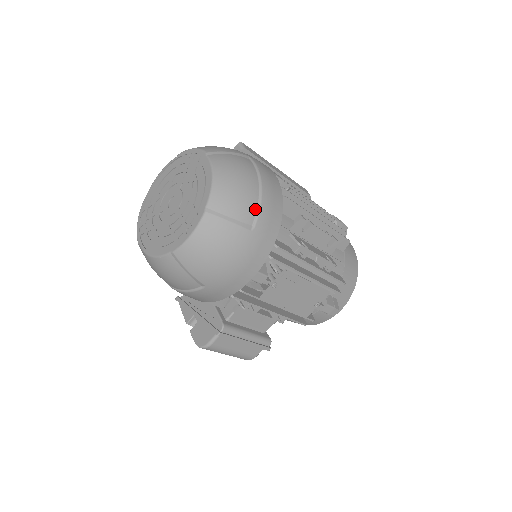
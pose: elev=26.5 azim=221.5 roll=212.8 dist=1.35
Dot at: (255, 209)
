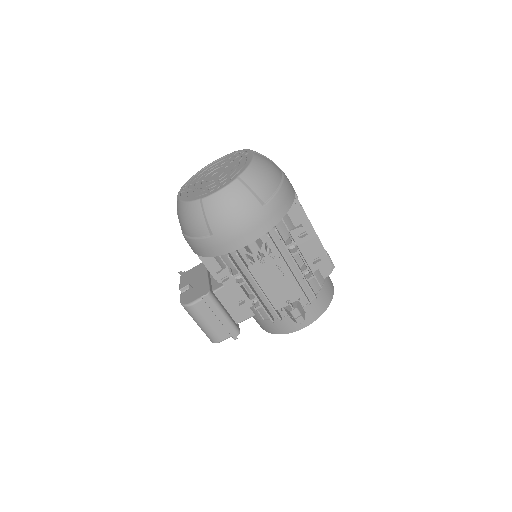
Dot at: (271, 194)
